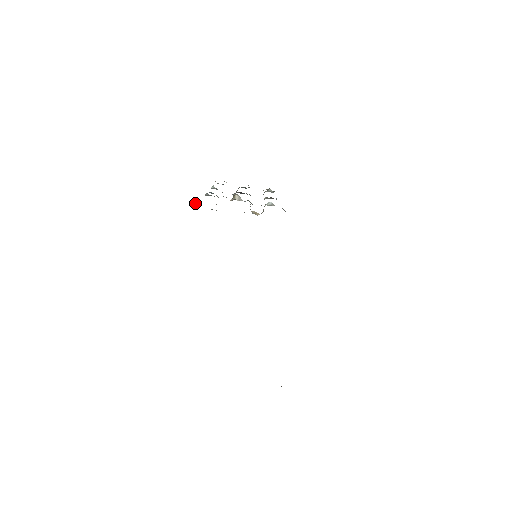
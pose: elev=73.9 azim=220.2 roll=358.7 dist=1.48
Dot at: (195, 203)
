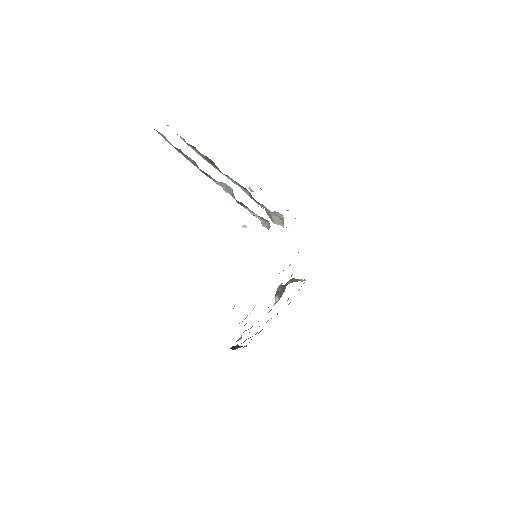
Dot at: (244, 227)
